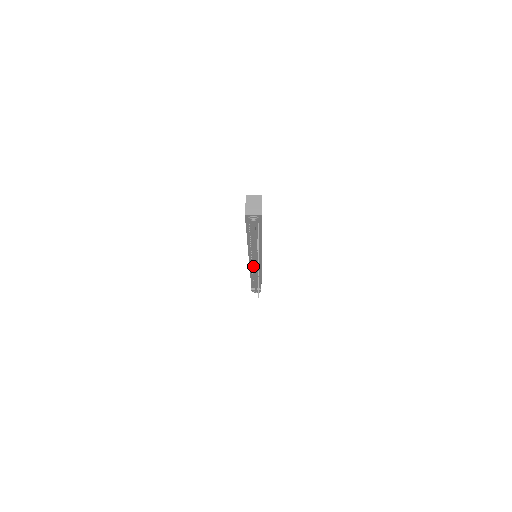
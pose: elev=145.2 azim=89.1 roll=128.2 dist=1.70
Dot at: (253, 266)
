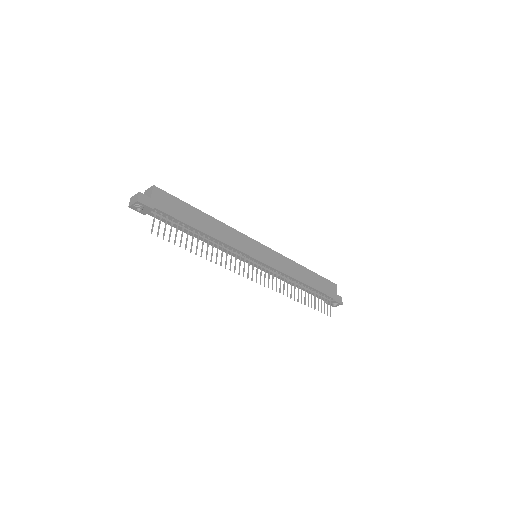
Dot at: (263, 268)
